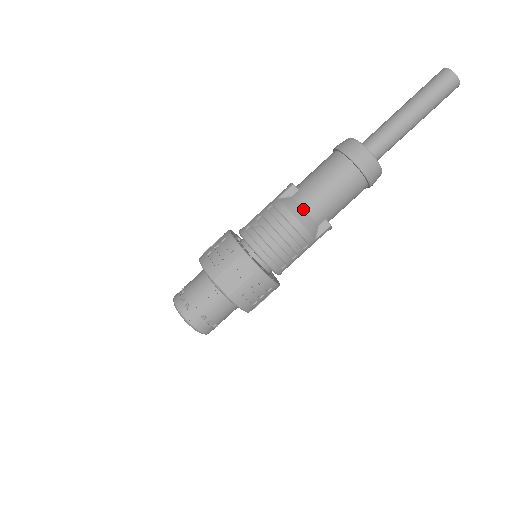
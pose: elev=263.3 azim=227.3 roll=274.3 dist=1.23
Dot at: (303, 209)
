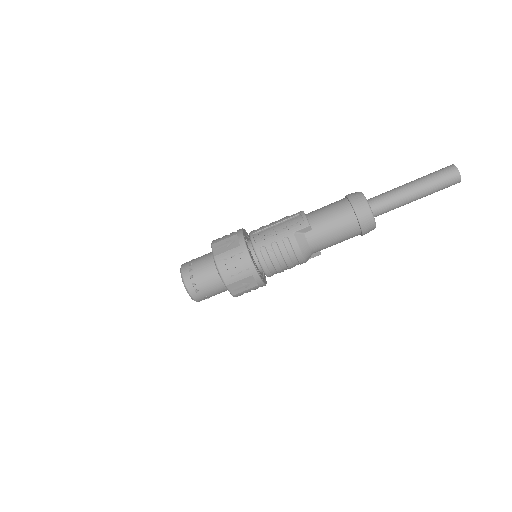
Dot at: (310, 248)
